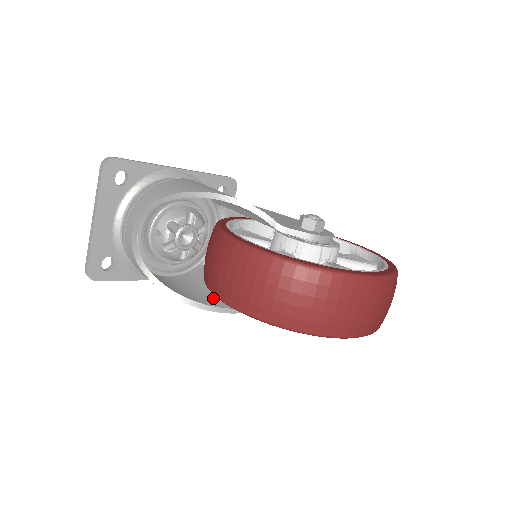
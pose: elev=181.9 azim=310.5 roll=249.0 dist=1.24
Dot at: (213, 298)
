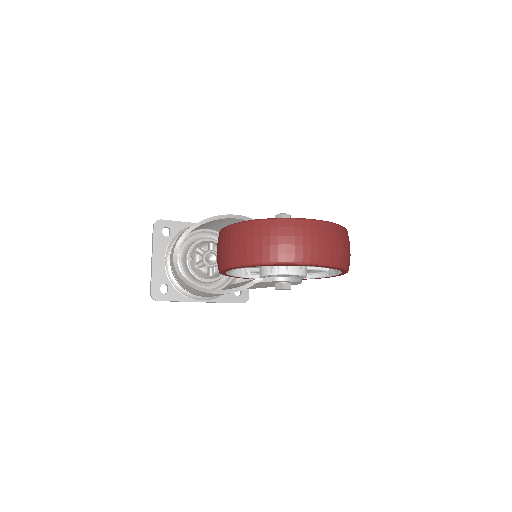
Dot at: (231, 288)
